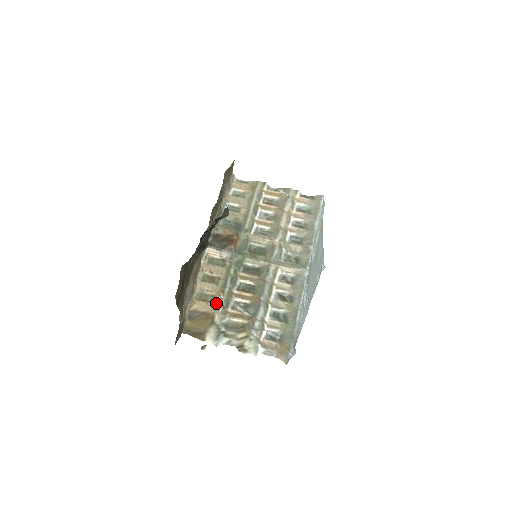
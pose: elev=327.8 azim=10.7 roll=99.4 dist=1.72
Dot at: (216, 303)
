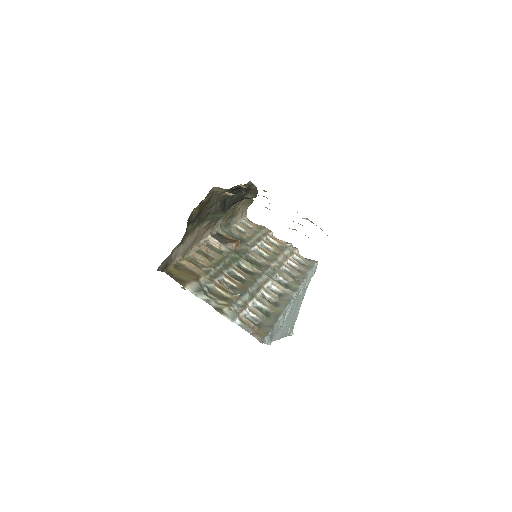
Dot at: (205, 270)
